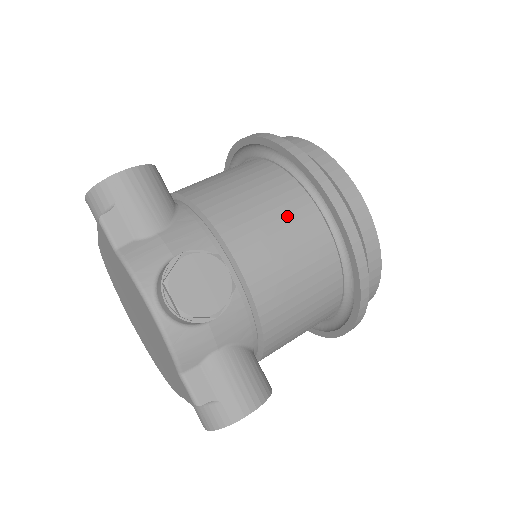
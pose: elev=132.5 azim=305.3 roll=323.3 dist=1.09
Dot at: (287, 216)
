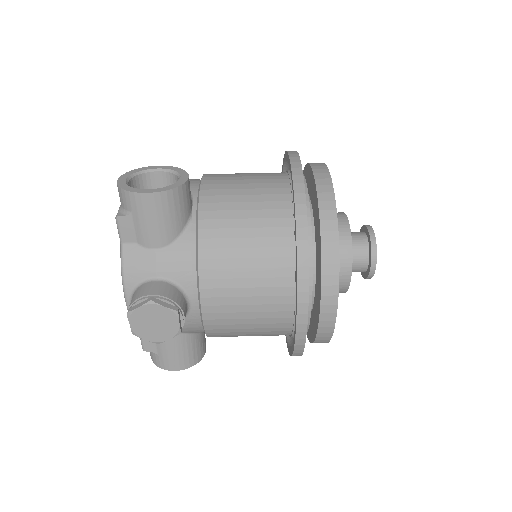
Dot at: (263, 288)
